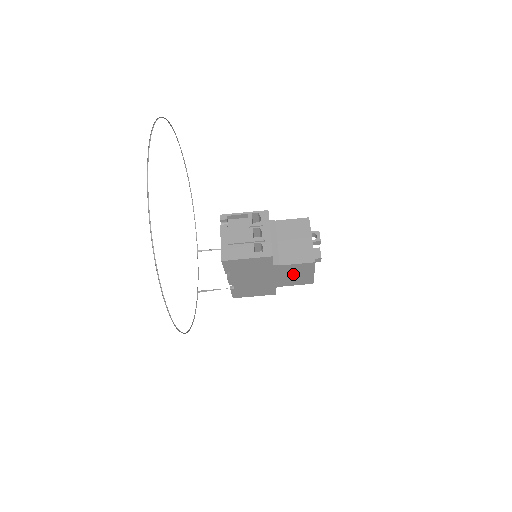
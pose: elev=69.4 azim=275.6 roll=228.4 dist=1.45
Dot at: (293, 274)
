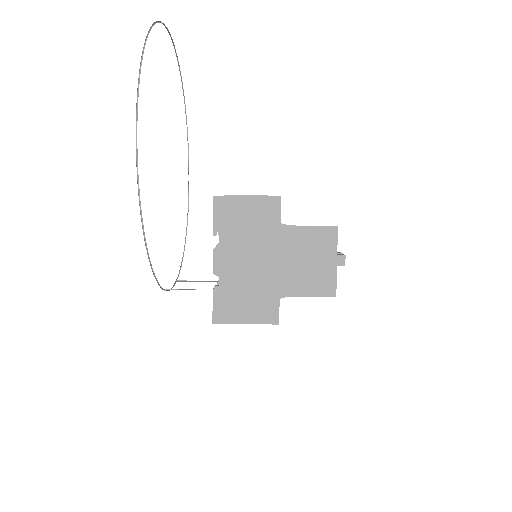
Dot at: (307, 258)
